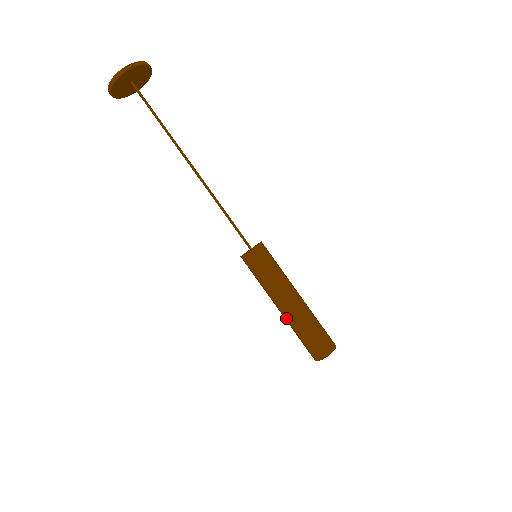
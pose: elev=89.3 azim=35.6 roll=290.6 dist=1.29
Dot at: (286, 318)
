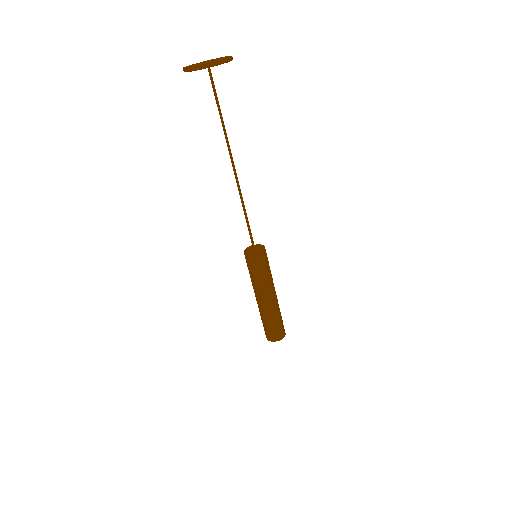
Dot at: (261, 308)
